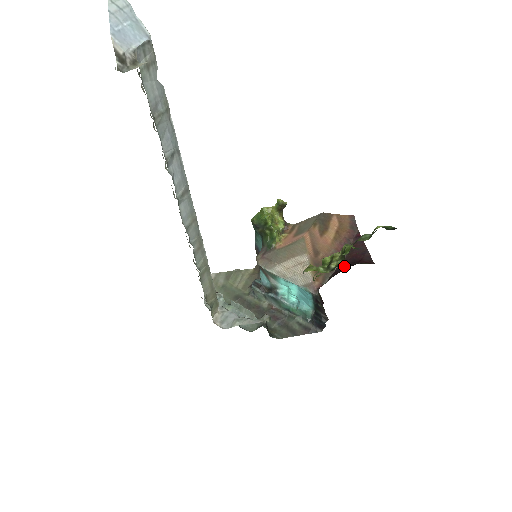
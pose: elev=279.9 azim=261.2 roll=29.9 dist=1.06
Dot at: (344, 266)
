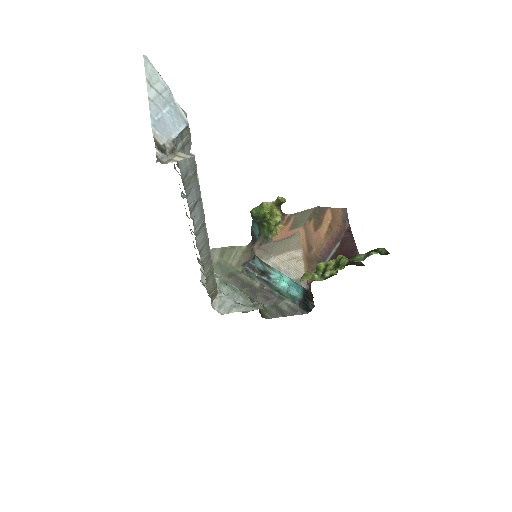
Dot at: occluded
